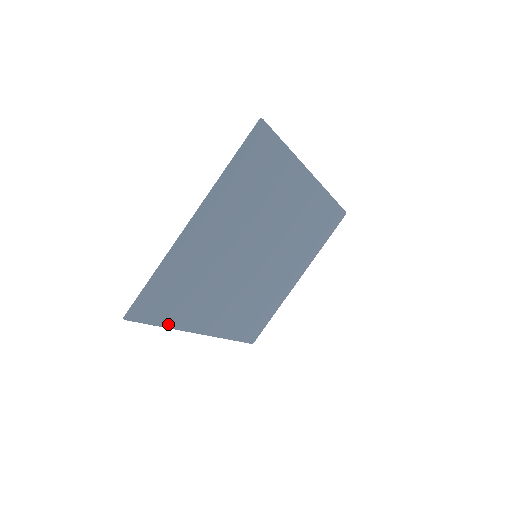
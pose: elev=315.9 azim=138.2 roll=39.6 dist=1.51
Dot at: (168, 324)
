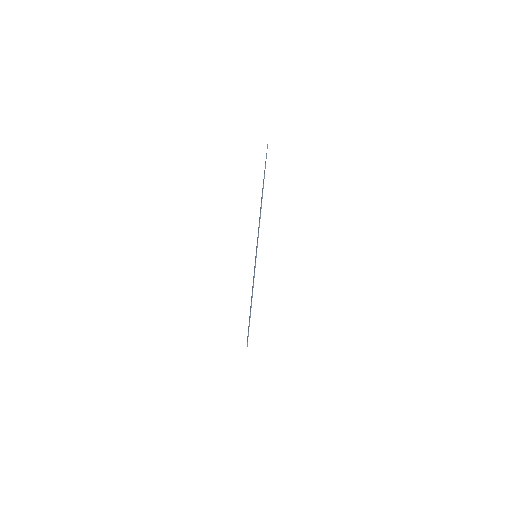
Dot at: occluded
